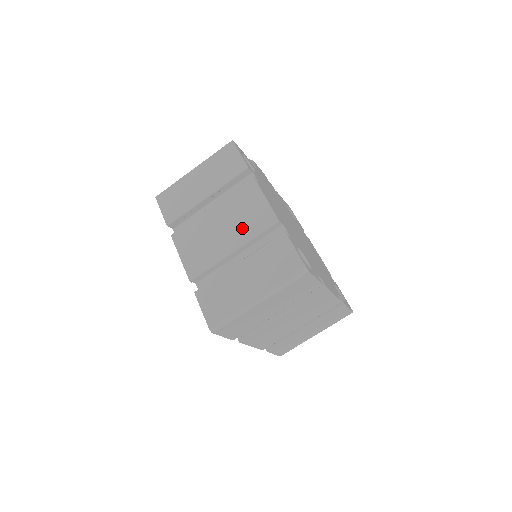
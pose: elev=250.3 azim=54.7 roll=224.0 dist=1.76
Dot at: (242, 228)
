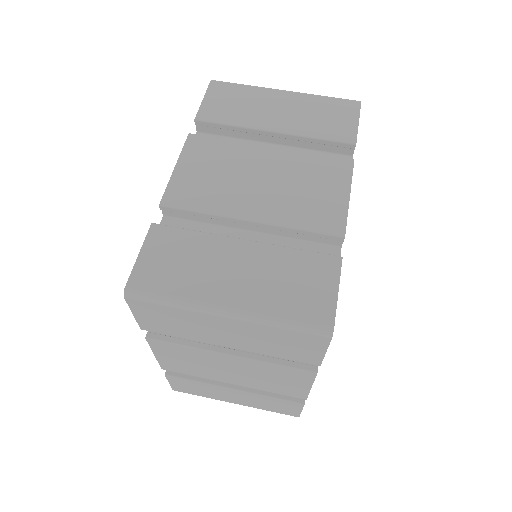
Dot at: (288, 203)
